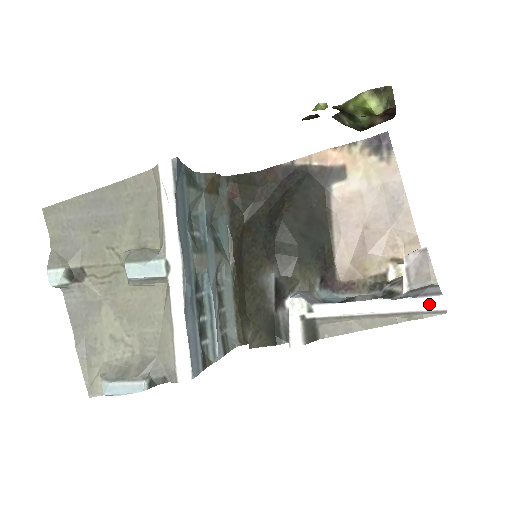
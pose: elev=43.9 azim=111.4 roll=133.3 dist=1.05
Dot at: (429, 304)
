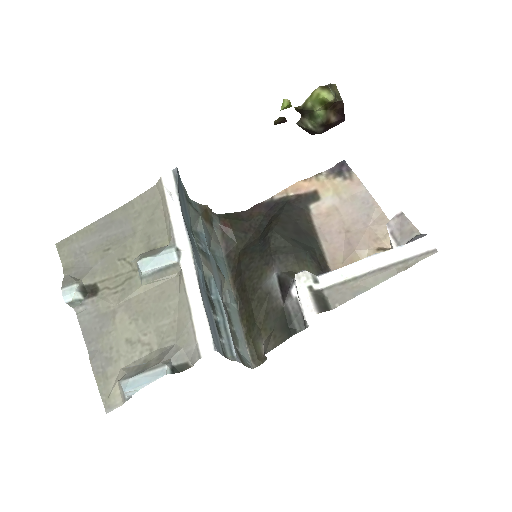
Dot at: (419, 245)
